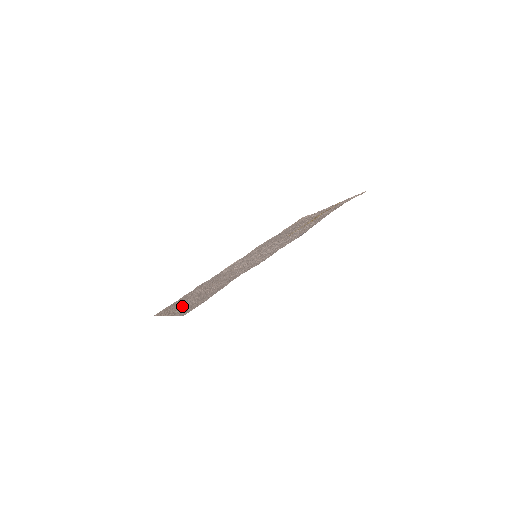
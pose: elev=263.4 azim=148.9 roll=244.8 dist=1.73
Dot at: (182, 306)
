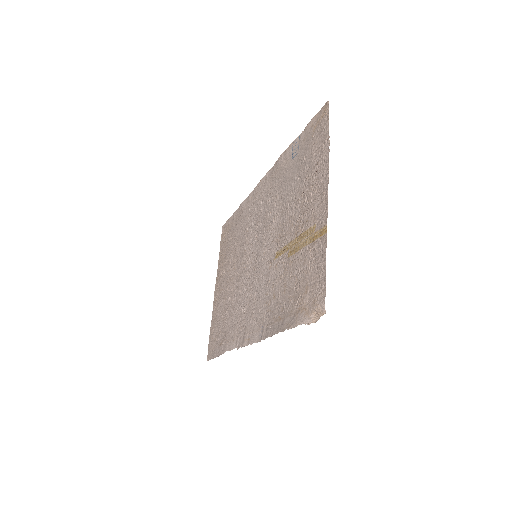
Dot at: (218, 294)
